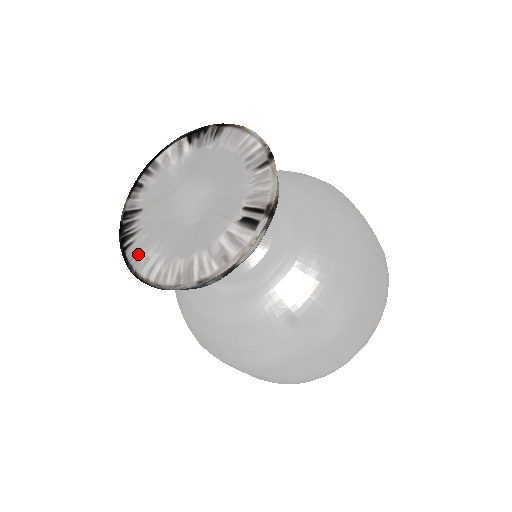
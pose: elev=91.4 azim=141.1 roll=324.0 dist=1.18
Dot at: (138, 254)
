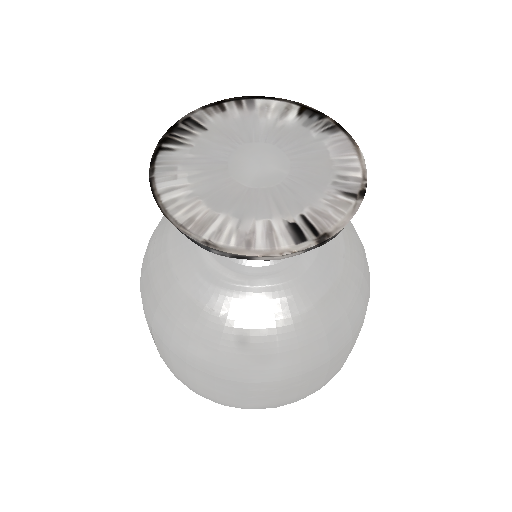
Dot at: (170, 165)
